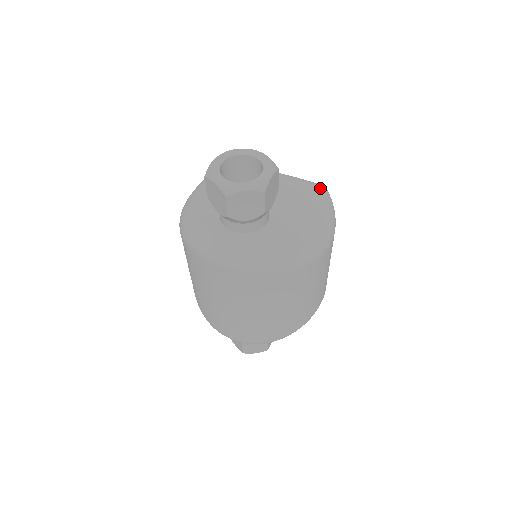
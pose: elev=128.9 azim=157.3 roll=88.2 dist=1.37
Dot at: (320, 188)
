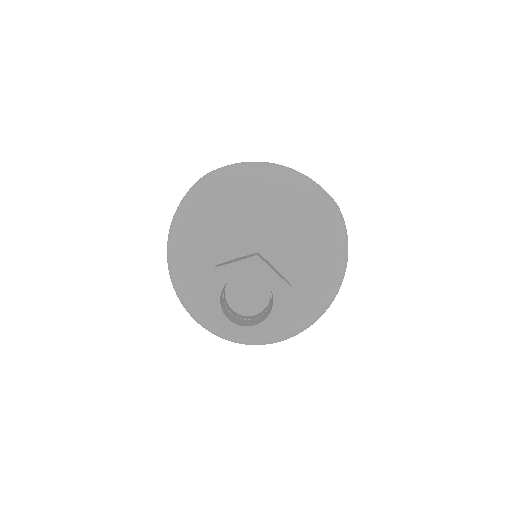
Dot at: (331, 218)
